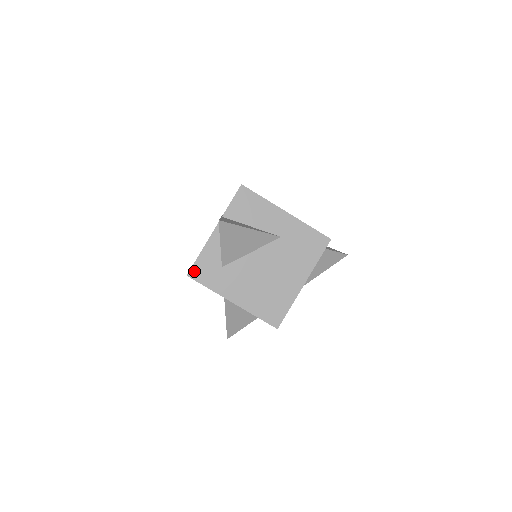
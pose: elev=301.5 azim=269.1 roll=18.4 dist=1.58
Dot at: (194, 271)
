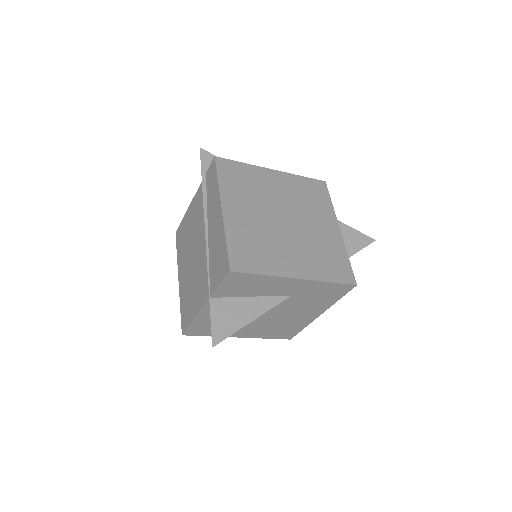
Dot at: (189, 332)
